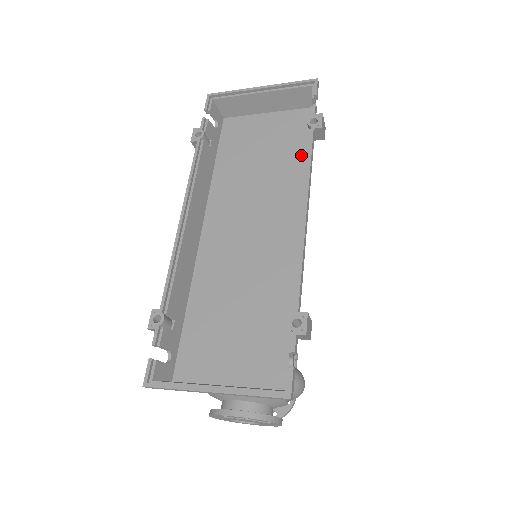
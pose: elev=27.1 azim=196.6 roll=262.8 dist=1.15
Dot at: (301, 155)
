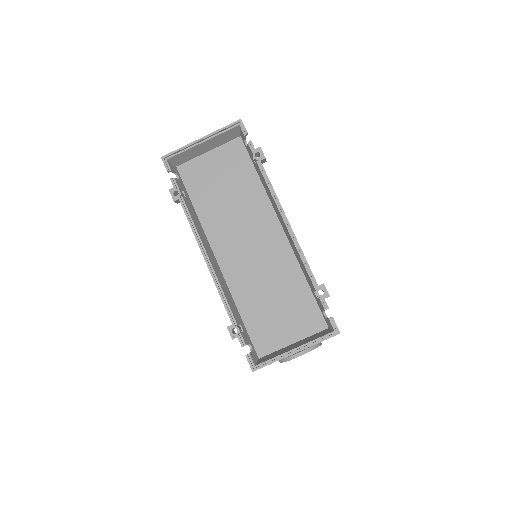
Dot at: (254, 177)
